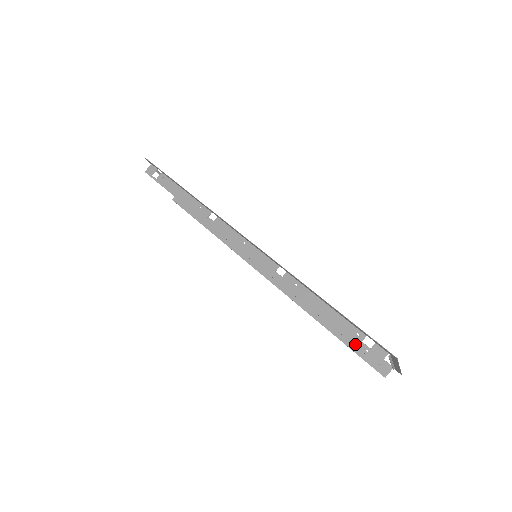
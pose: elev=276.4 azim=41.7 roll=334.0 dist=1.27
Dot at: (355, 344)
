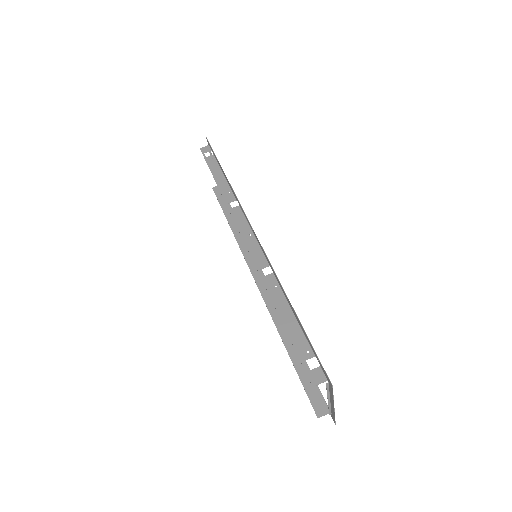
Dot at: (301, 359)
